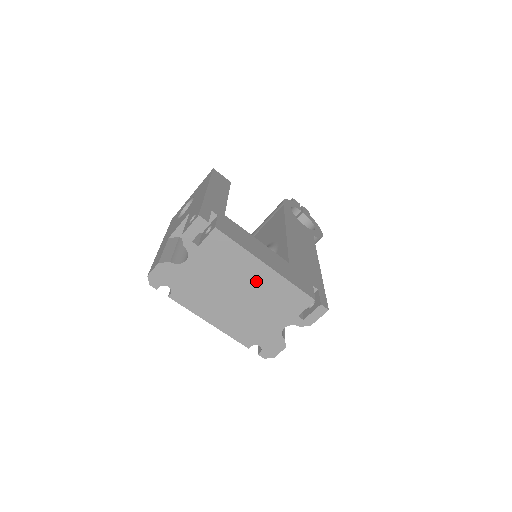
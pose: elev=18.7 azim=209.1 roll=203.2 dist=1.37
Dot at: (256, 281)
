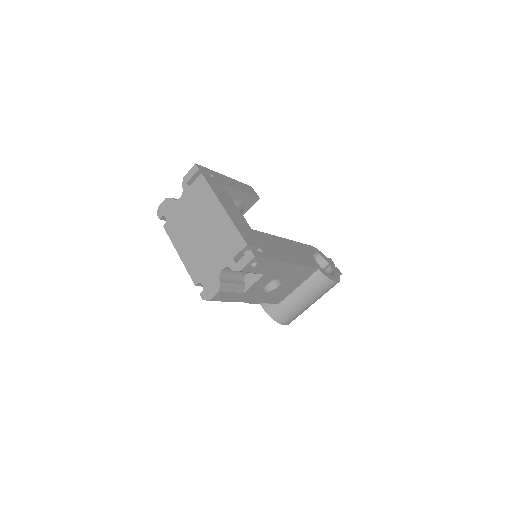
Dot at: (214, 220)
